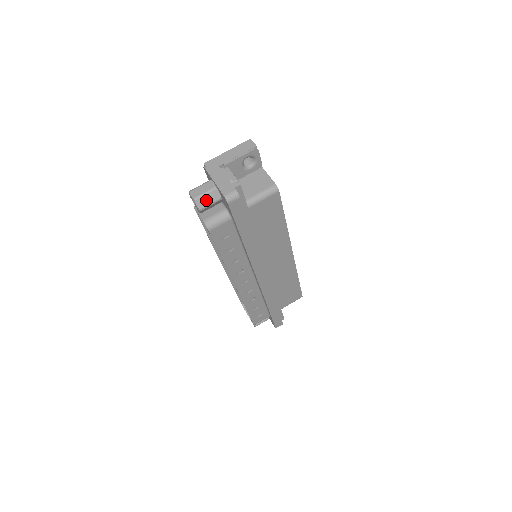
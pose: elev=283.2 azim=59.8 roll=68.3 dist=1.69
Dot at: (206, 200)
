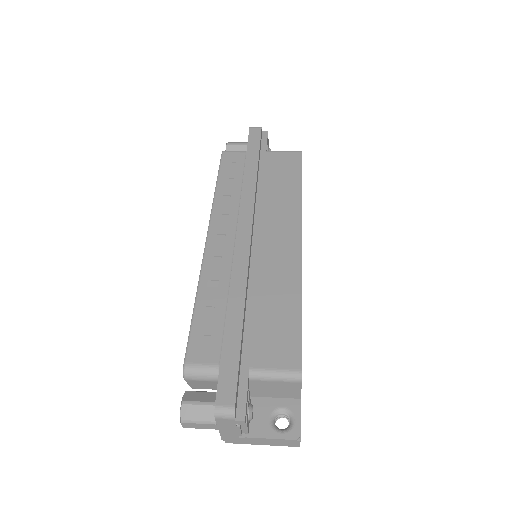
Dot at: (236, 143)
